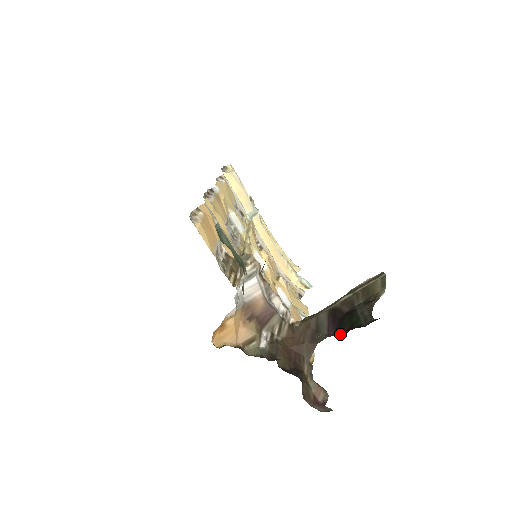
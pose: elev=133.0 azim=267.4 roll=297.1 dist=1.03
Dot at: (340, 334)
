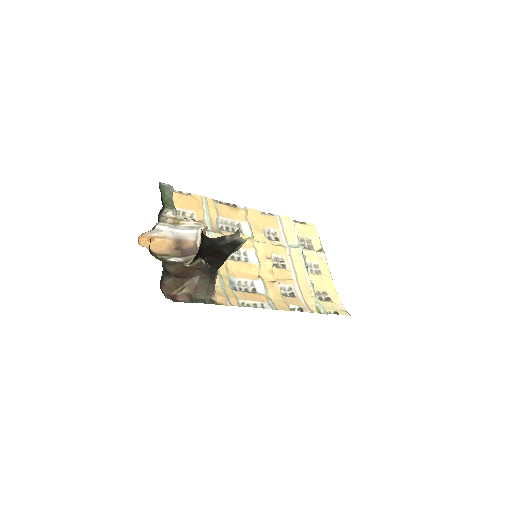
Dot at: (203, 257)
